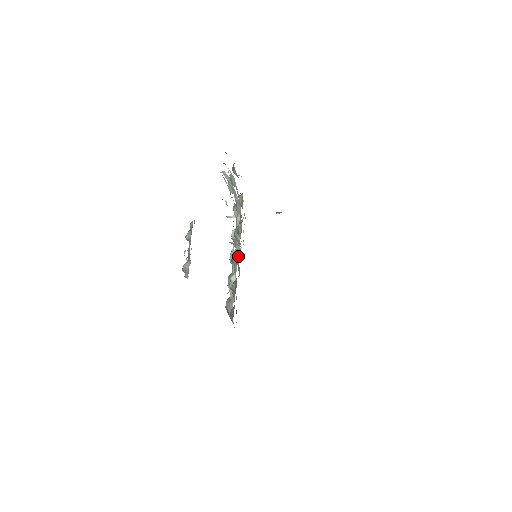
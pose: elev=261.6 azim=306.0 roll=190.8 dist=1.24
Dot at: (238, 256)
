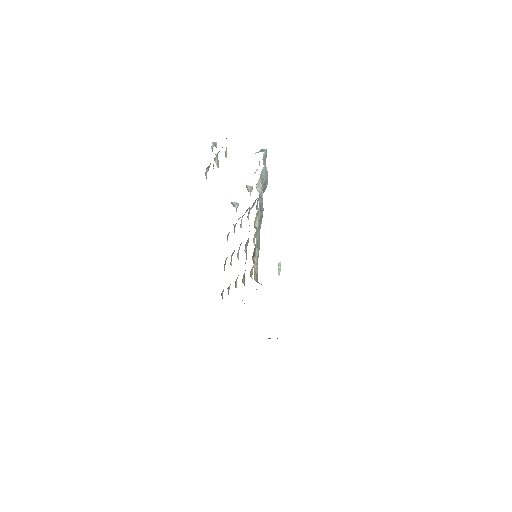
Dot at: occluded
